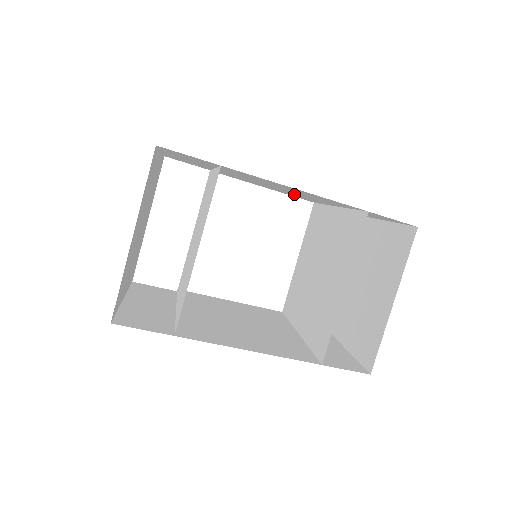
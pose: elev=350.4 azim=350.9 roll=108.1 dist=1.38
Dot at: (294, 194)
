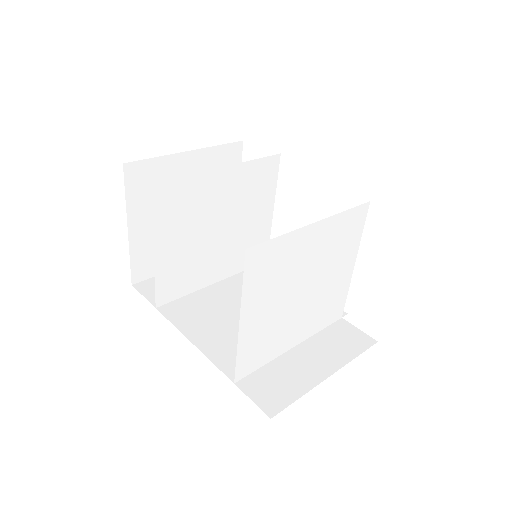
Dot at: occluded
